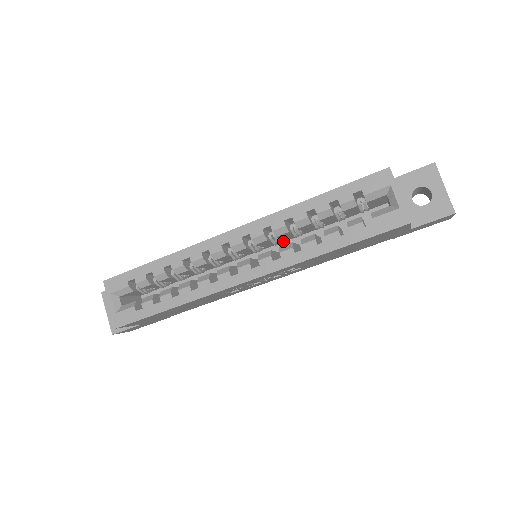
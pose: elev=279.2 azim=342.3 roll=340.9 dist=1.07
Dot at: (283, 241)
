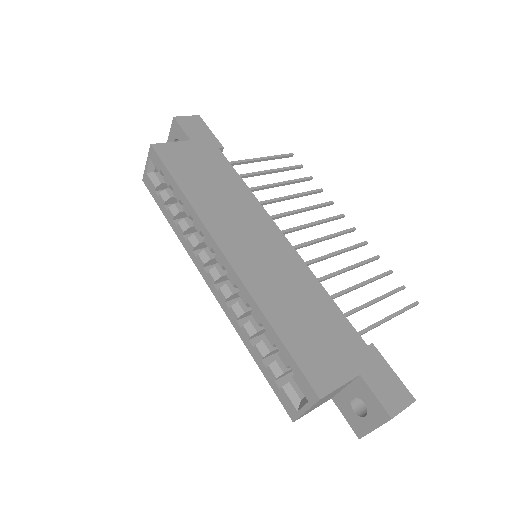
Dot at: occluded
